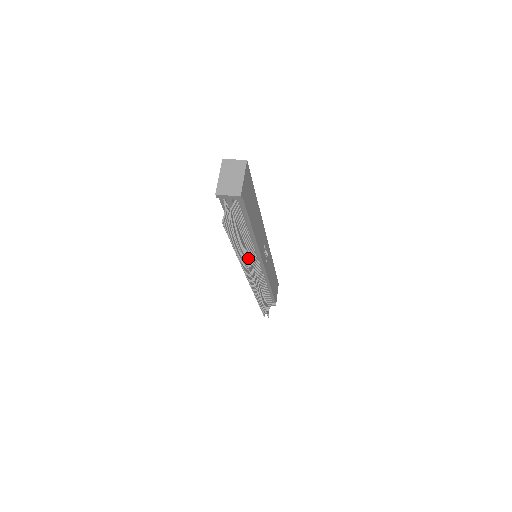
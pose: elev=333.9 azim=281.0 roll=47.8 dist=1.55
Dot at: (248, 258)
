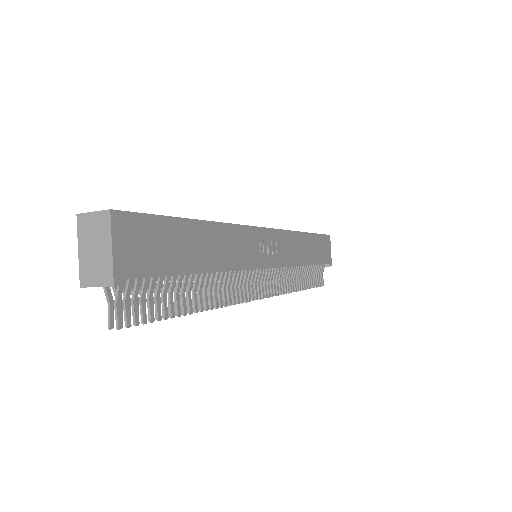
Dot at: (224, 293)
